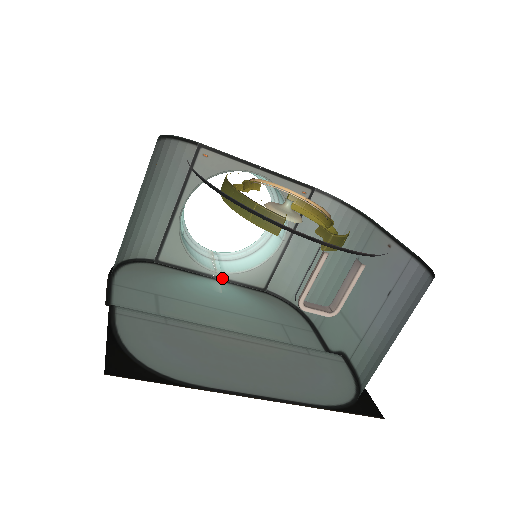
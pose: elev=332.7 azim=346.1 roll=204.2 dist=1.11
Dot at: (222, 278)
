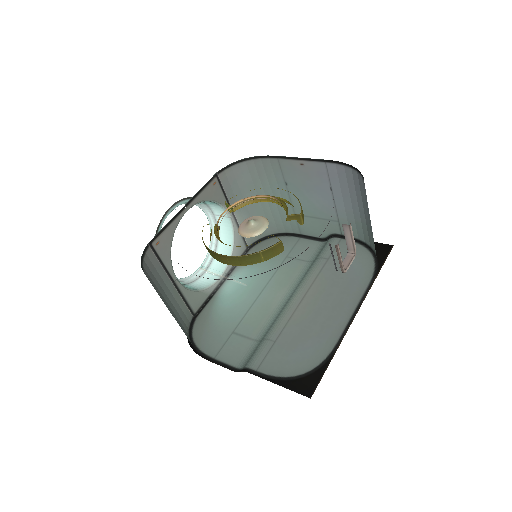
Dot at: (232, 276)
